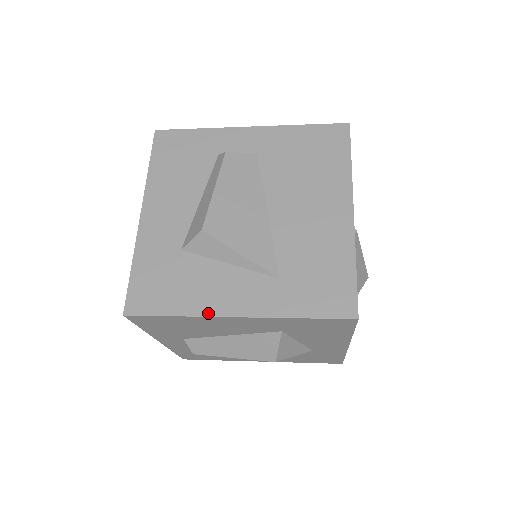
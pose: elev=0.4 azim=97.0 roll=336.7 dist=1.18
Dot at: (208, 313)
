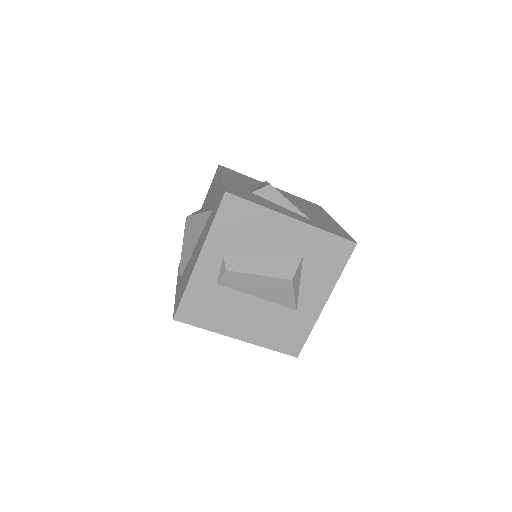
Dot at: (277, 211)
